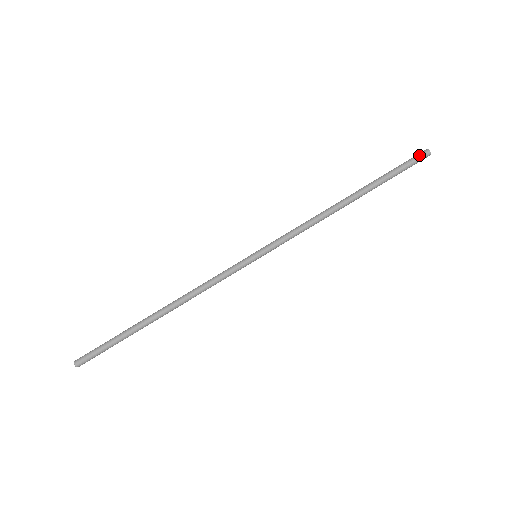
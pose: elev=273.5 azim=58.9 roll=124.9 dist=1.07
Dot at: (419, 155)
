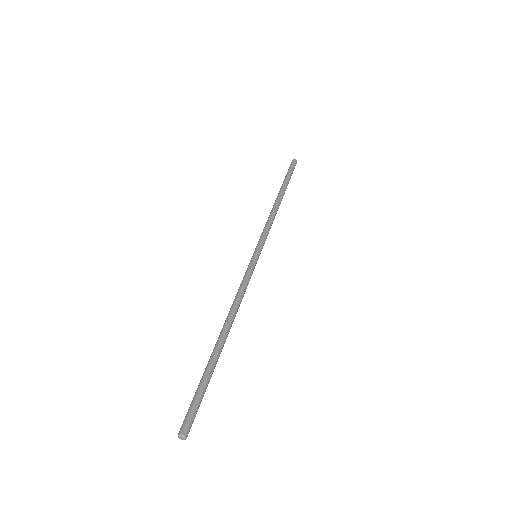
Dot at: (293, 163)
